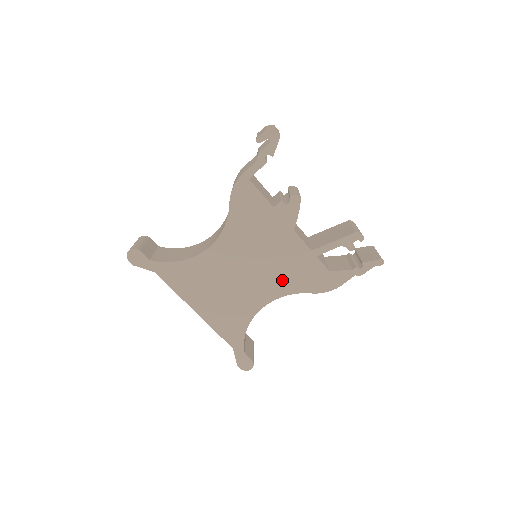
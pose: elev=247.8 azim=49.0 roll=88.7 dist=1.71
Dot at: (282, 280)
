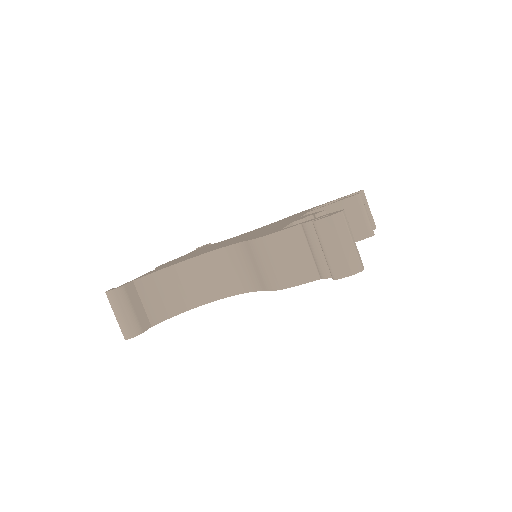
Dot at: occluded
